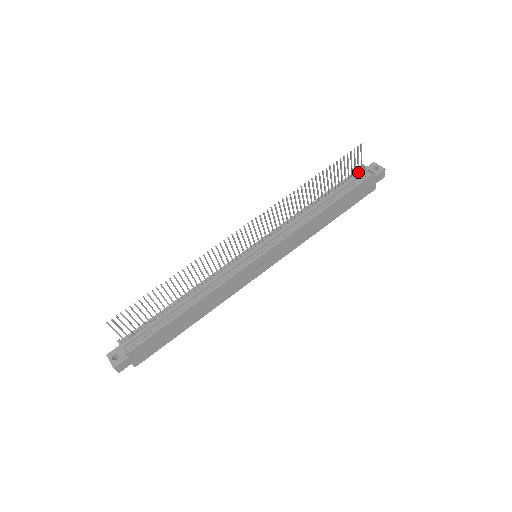
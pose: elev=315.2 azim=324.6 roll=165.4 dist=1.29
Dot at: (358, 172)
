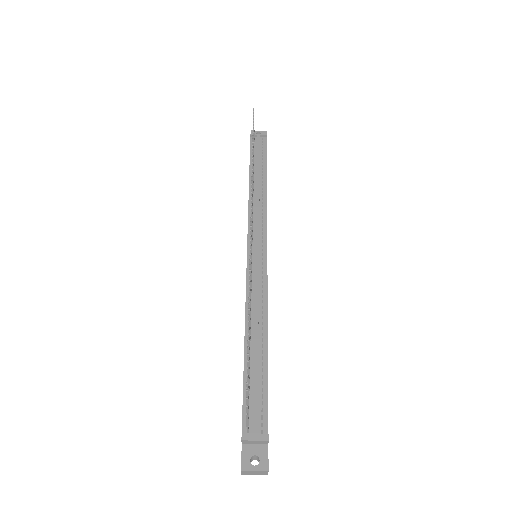
Dot at: (254, 141)
